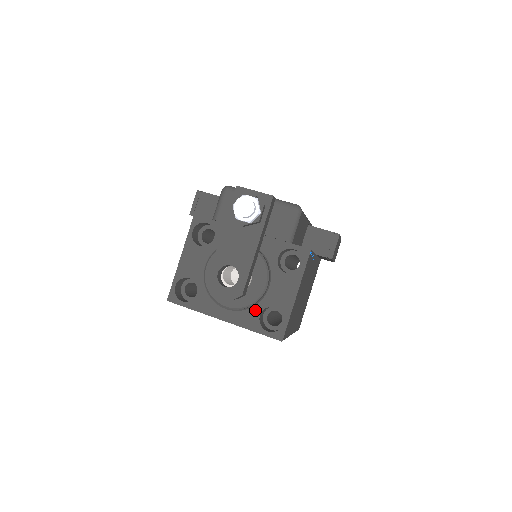
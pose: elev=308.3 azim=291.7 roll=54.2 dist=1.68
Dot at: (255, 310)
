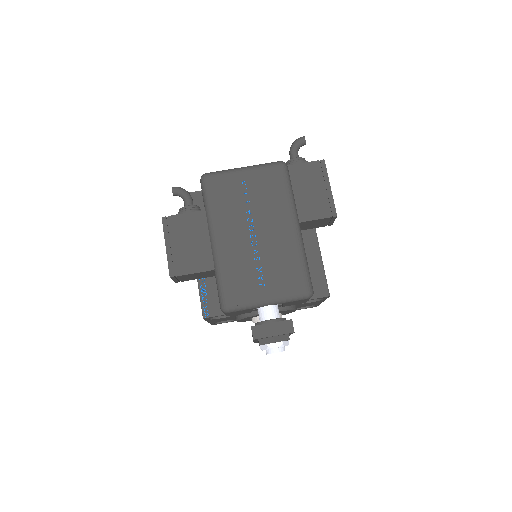
Dot at: occluded
